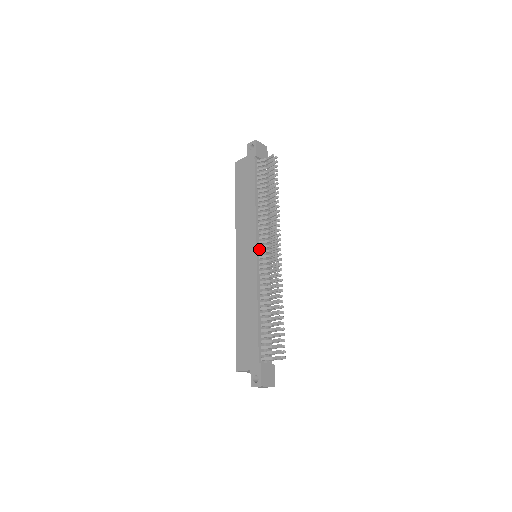
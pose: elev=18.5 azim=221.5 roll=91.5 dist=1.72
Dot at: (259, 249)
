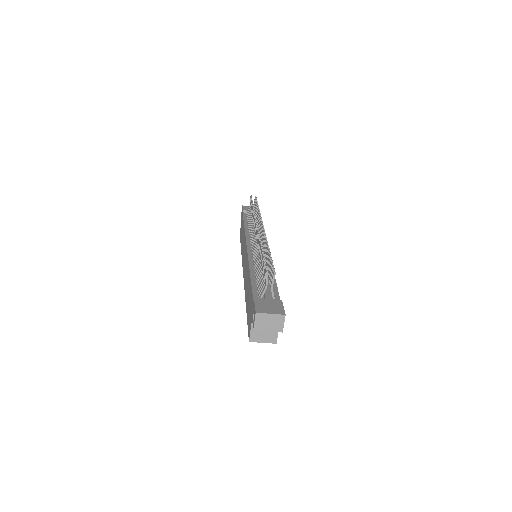
Dot at: (251, 245)
